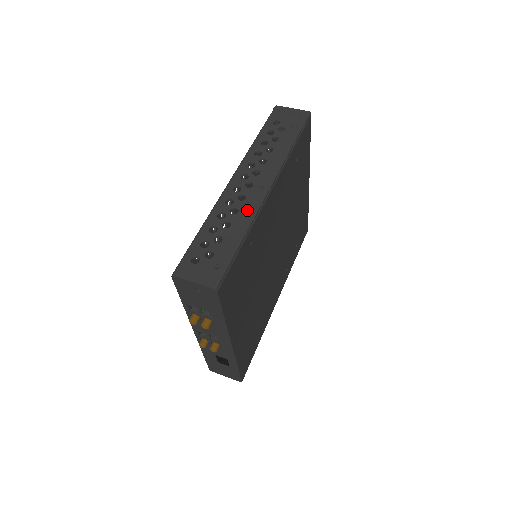
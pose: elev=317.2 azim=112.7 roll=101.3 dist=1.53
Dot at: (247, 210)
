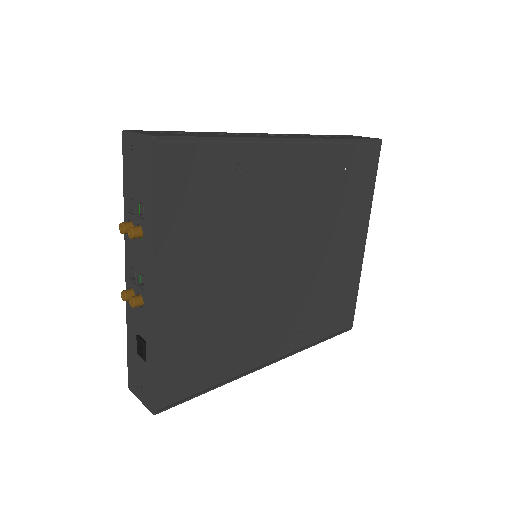
Dot at: (252, 136)
